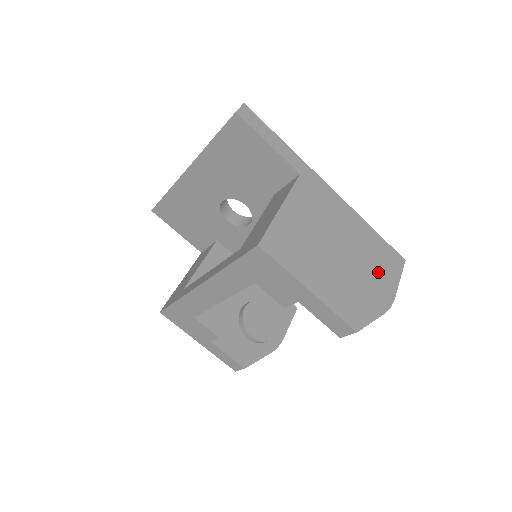
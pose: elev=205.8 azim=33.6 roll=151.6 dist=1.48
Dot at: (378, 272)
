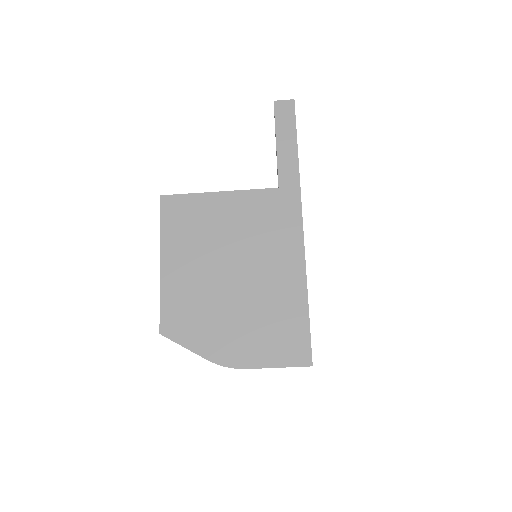
Dot at: (255, 331)
